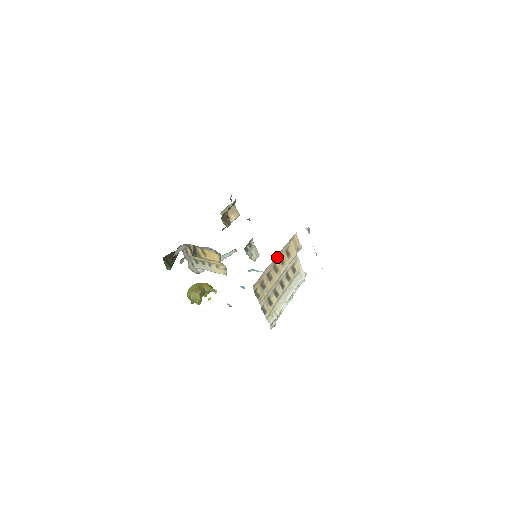
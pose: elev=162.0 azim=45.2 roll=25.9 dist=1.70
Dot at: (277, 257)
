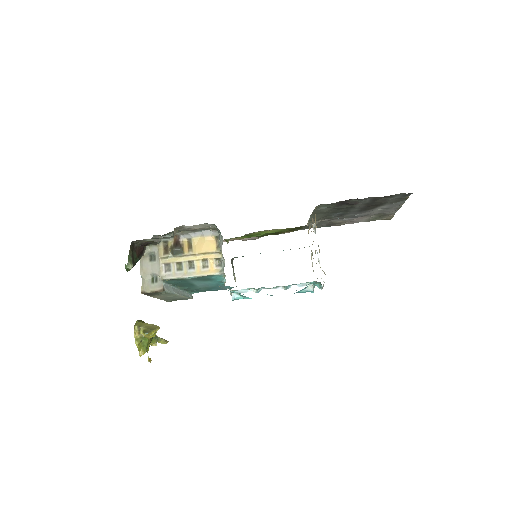
Dot at: occluded
